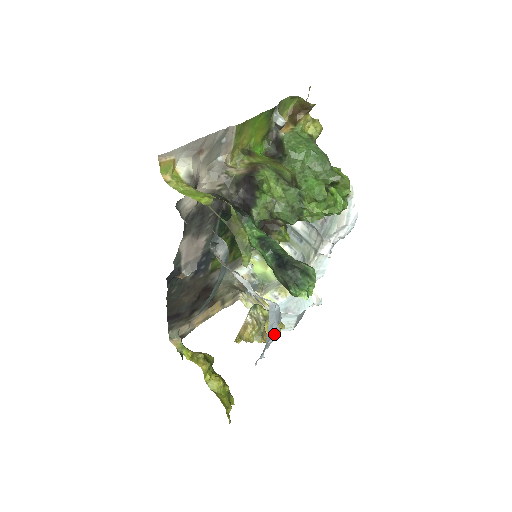
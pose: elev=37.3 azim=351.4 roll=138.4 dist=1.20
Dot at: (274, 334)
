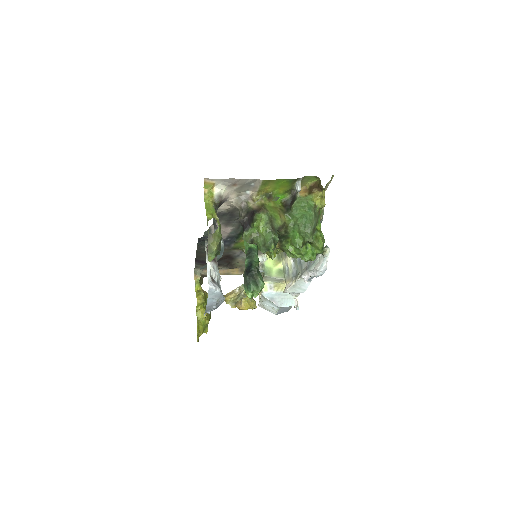
Dot at: (248, 308)
